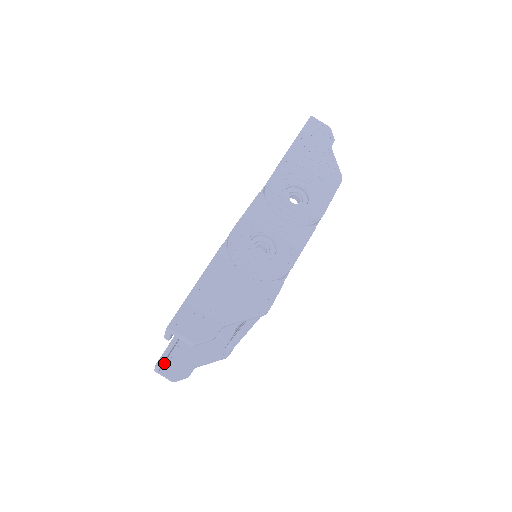
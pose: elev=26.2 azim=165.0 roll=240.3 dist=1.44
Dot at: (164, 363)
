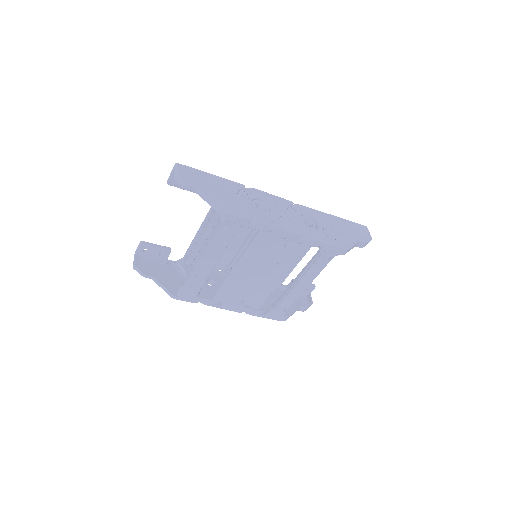
Dot at: (143, 257)
